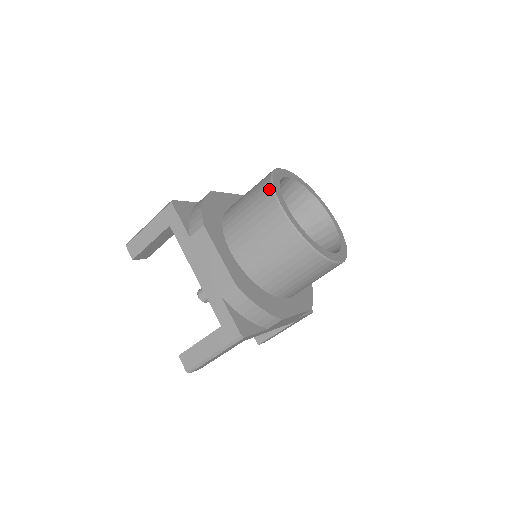
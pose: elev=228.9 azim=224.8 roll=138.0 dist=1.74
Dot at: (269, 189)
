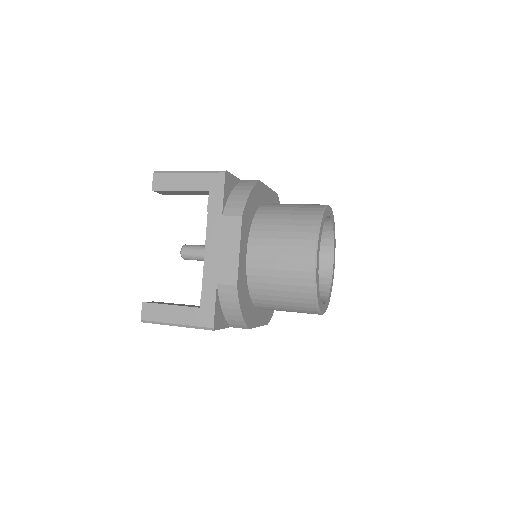
Dot at: (315, 226)
